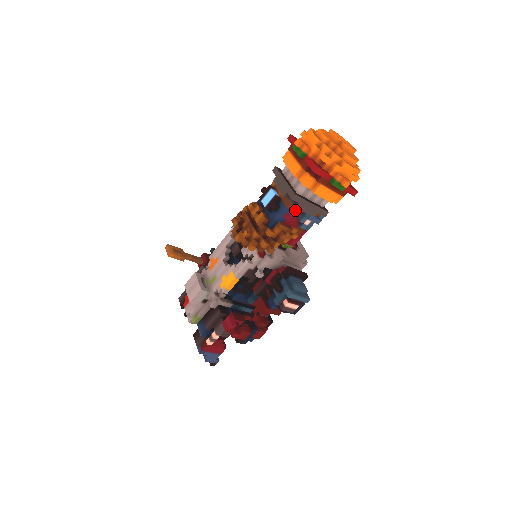
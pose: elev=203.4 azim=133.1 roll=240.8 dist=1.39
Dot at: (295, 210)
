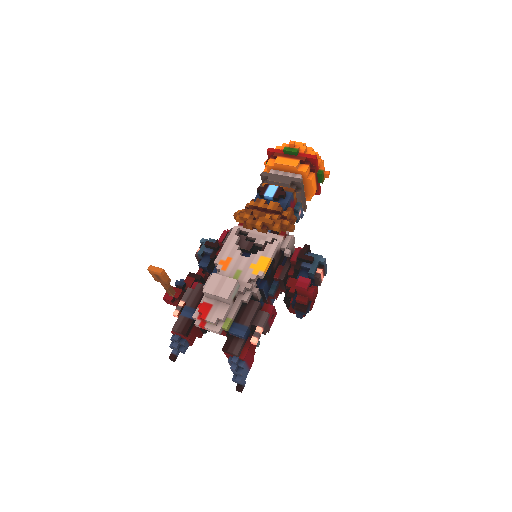
Dot at: (294, 199)
